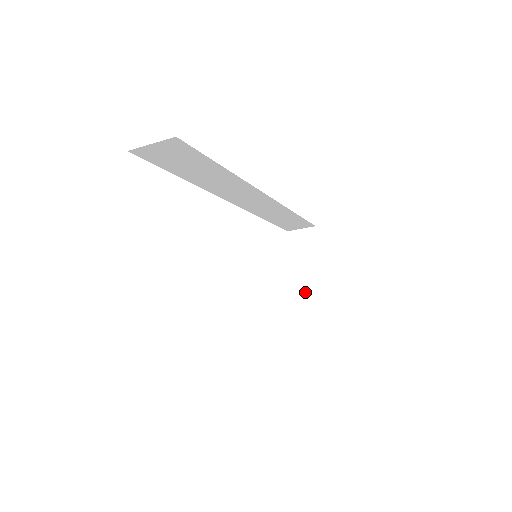
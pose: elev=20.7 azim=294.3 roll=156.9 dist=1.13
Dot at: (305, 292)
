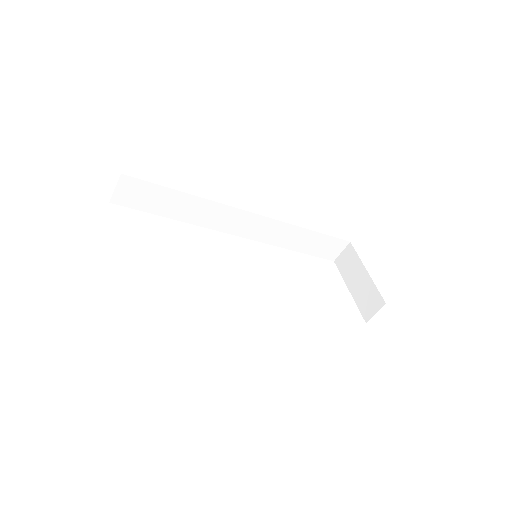
Dot at: (364, 298)
